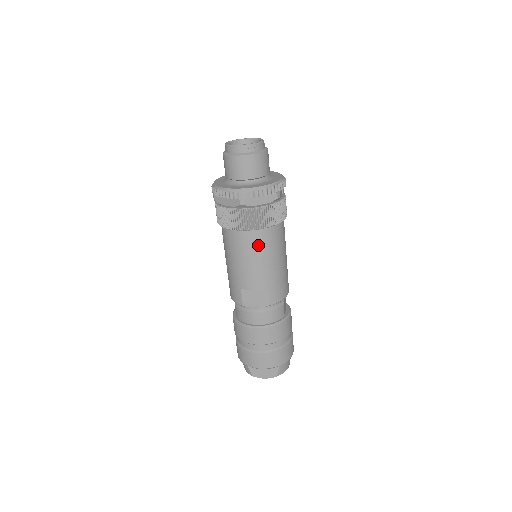
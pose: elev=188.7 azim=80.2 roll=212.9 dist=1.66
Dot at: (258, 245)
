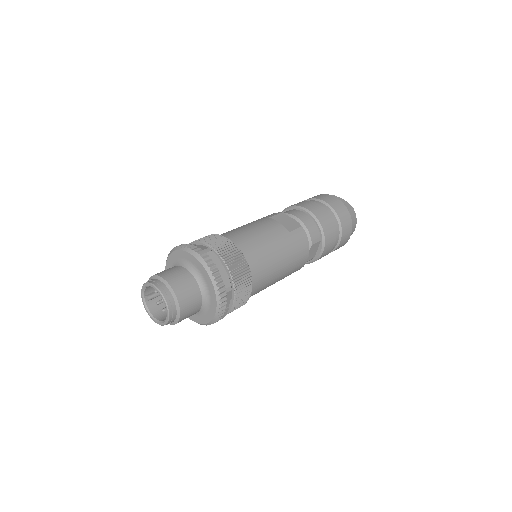
Dot at: occluded
